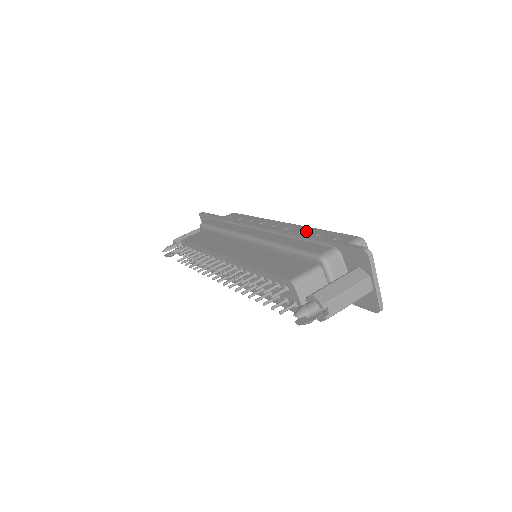
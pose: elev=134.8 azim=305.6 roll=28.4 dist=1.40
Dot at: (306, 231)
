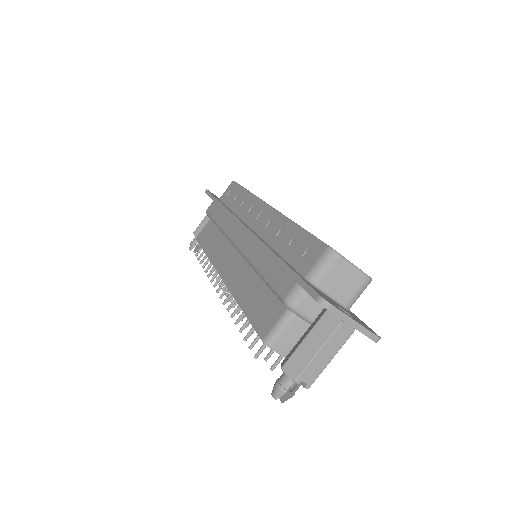
Dot at: (283, 230)
